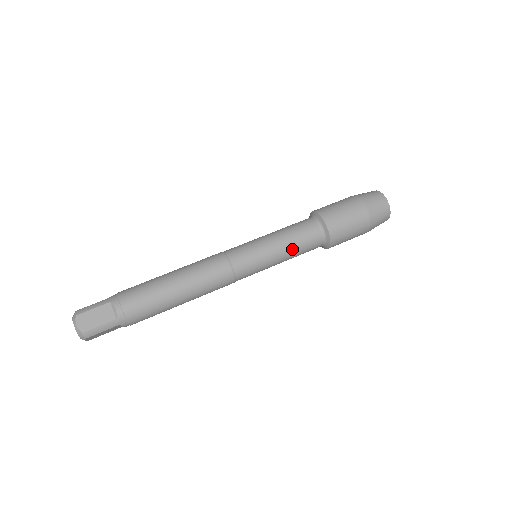
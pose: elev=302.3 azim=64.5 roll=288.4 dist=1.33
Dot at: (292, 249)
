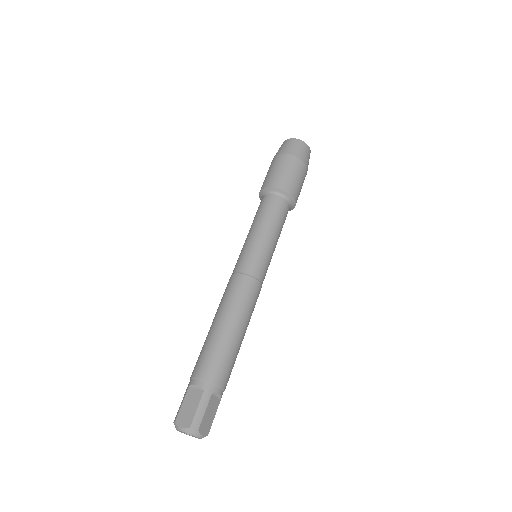
Dot at: occluded
